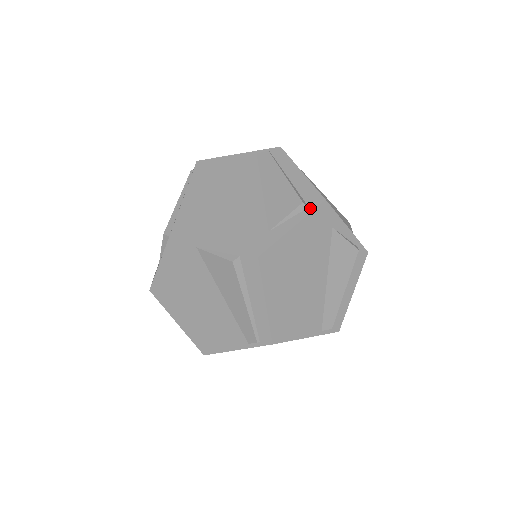
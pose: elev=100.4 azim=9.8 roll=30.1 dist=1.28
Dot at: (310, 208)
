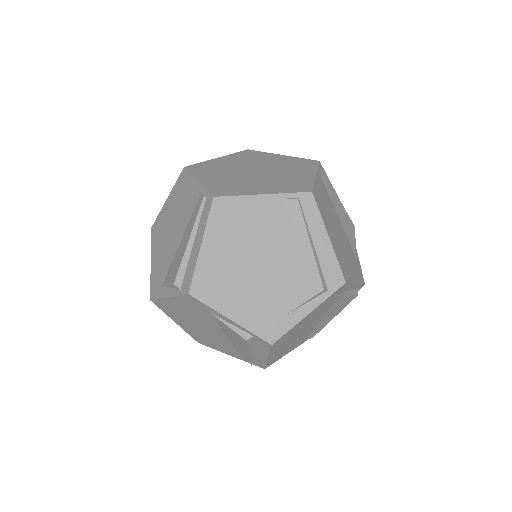
Dot at: (329, 292)
